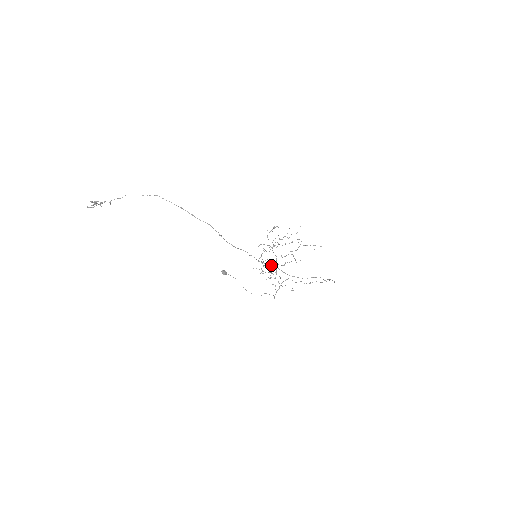
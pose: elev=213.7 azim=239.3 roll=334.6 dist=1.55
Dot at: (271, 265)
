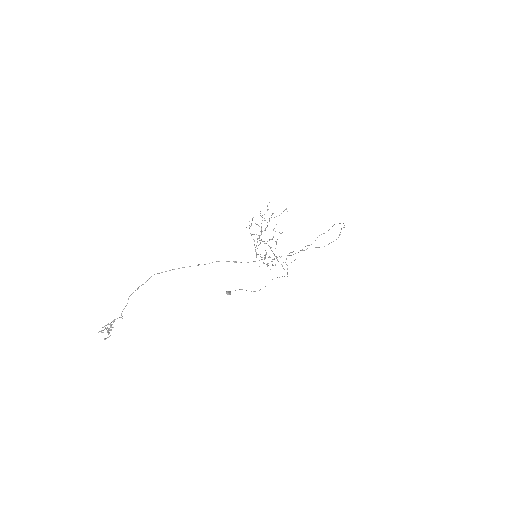
Dot at: (302, 250)
